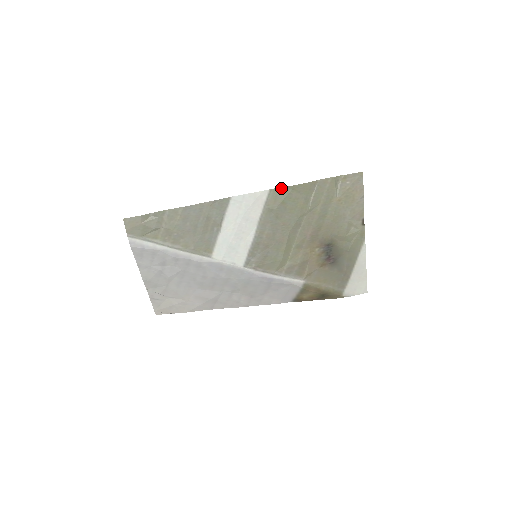
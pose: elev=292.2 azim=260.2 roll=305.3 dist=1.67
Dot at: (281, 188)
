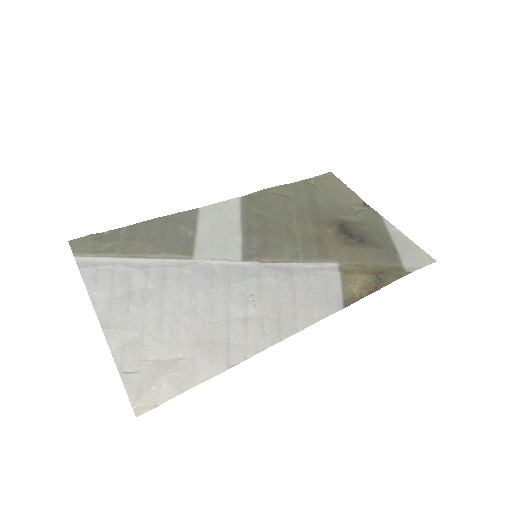
Dot at: (252, 194)
